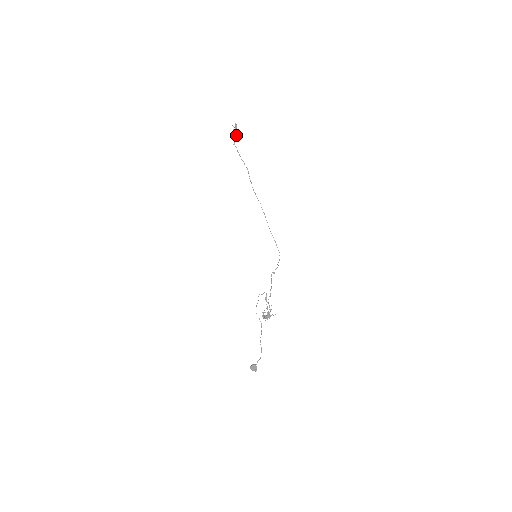
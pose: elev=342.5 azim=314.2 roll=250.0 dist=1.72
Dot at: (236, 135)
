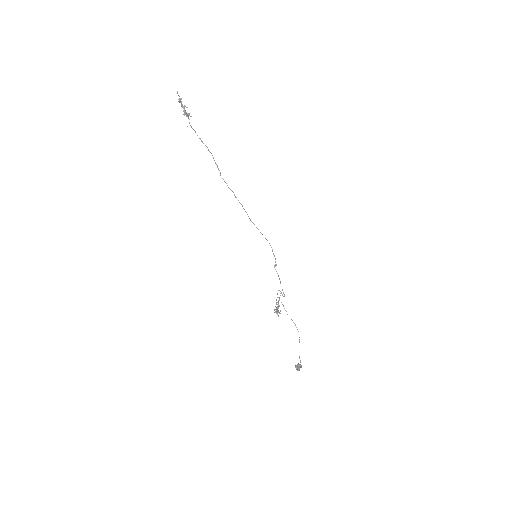
Dot at: (187, 113)
